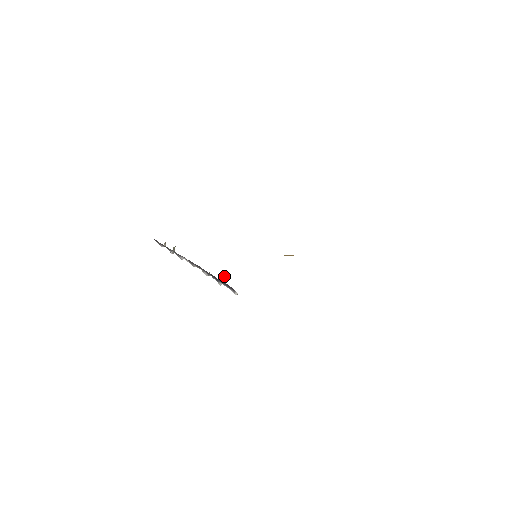
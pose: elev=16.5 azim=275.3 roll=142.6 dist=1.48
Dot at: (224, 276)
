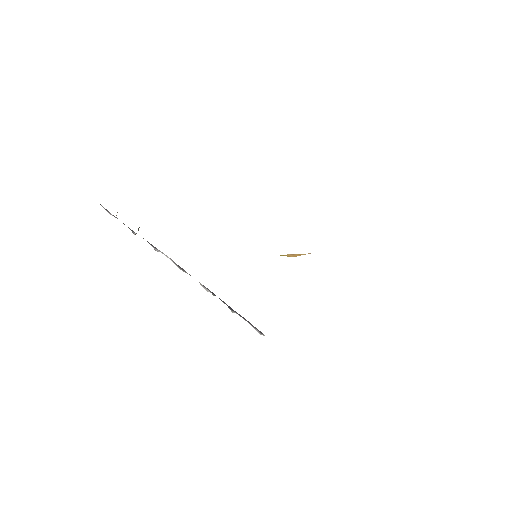
Dot at: occluded
